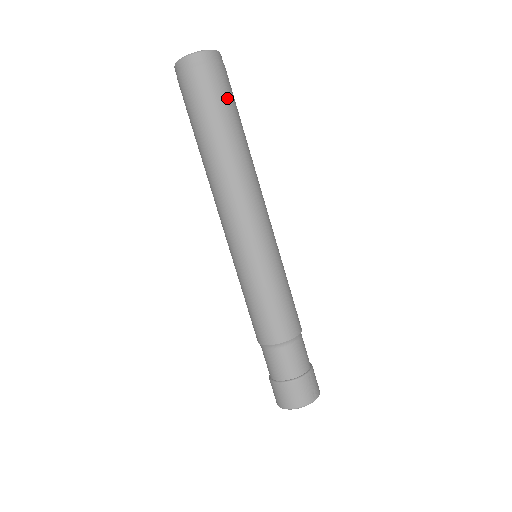
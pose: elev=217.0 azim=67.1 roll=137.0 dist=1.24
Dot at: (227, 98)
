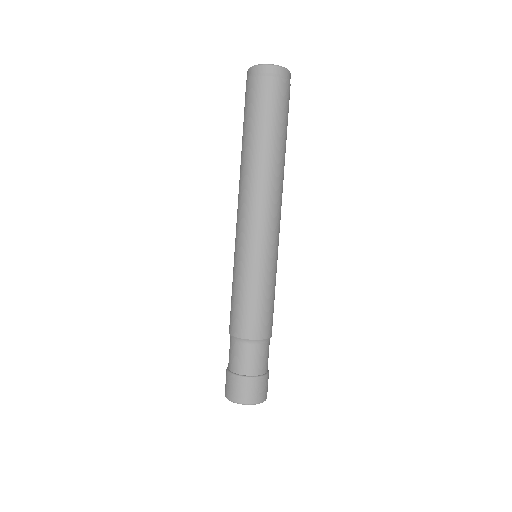
Dot at: (287, 114)
